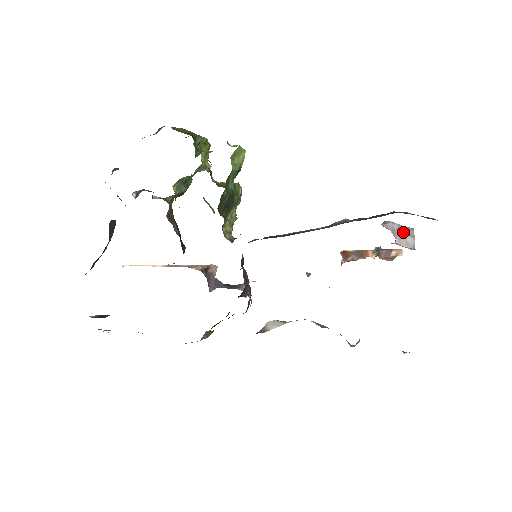
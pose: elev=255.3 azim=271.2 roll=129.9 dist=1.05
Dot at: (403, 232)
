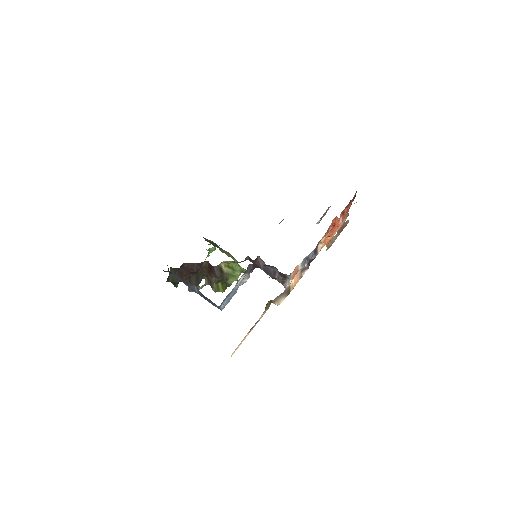
Dot at: occluded
